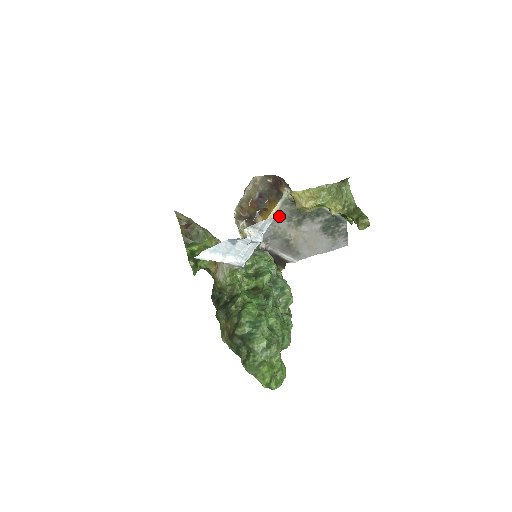
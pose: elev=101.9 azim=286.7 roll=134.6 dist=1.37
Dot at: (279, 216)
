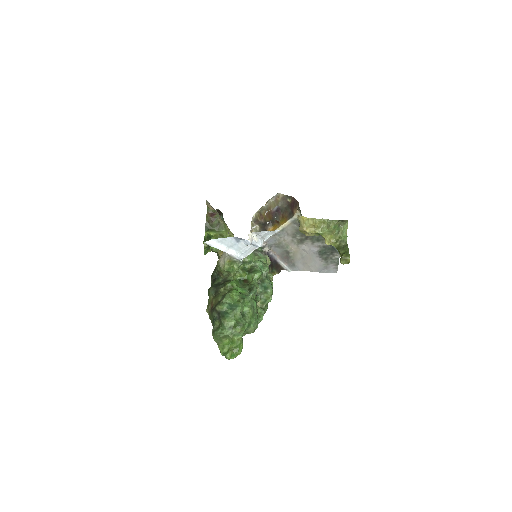
Dot at: (286, 231)
